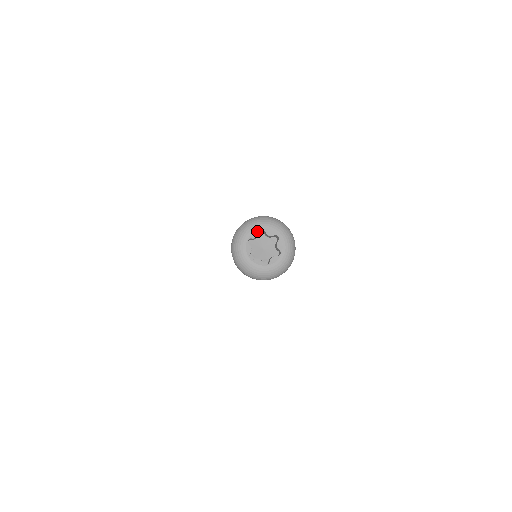
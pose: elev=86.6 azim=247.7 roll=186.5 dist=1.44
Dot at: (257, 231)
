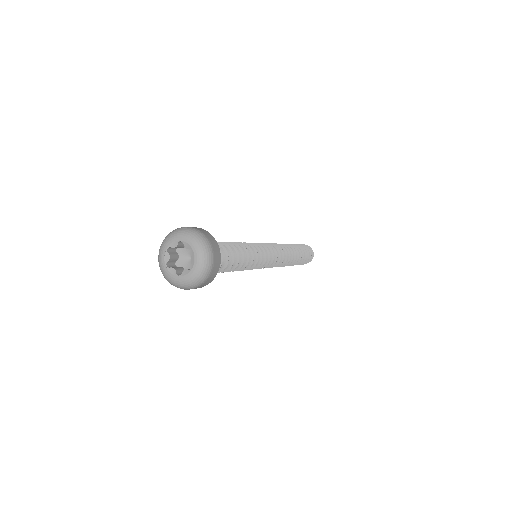
Dot at: (166, 253)
